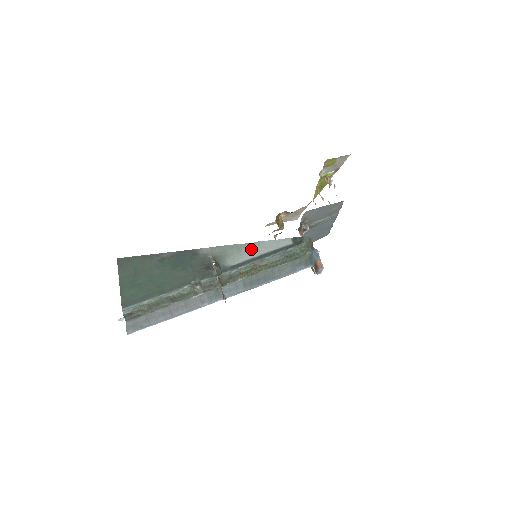
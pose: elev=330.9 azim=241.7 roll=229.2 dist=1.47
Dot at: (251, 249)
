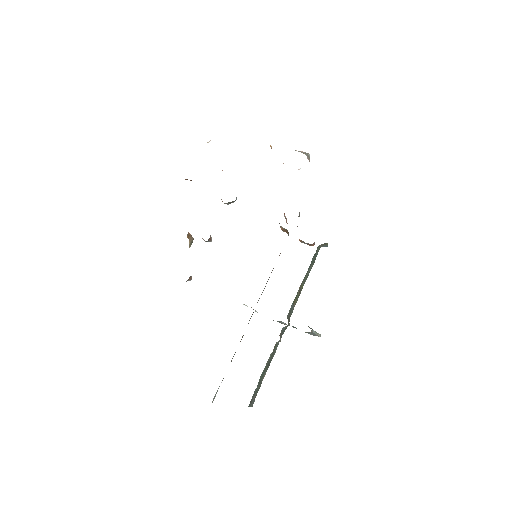
Dot at: occluded
